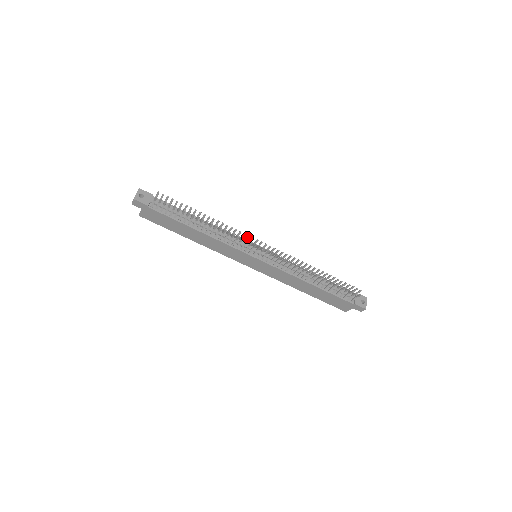
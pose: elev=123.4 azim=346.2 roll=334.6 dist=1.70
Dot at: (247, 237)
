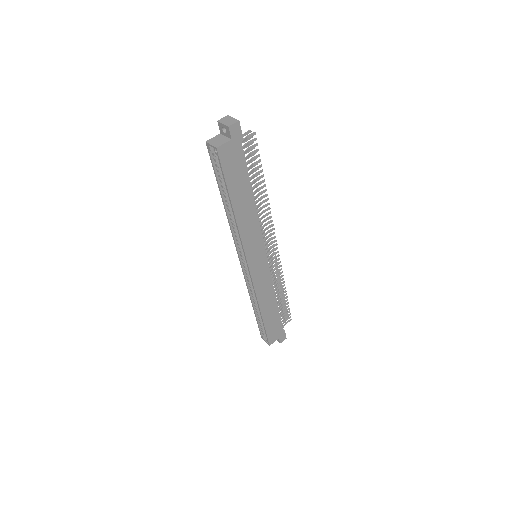
Dot at: occluded
